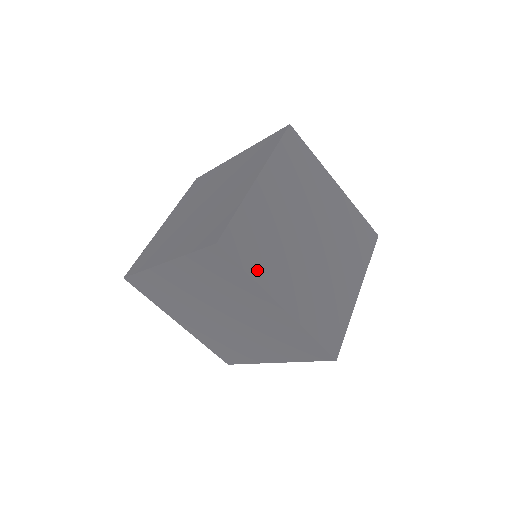
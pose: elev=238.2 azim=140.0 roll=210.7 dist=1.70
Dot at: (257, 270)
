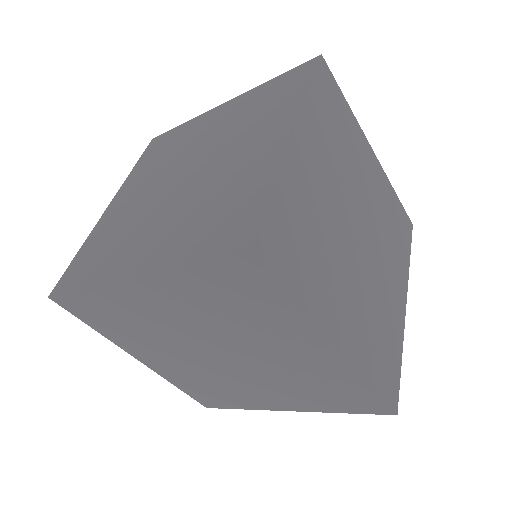
Dot at: (306, 292)
